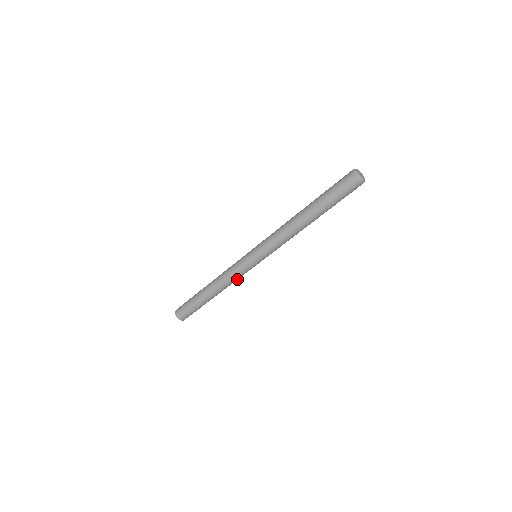
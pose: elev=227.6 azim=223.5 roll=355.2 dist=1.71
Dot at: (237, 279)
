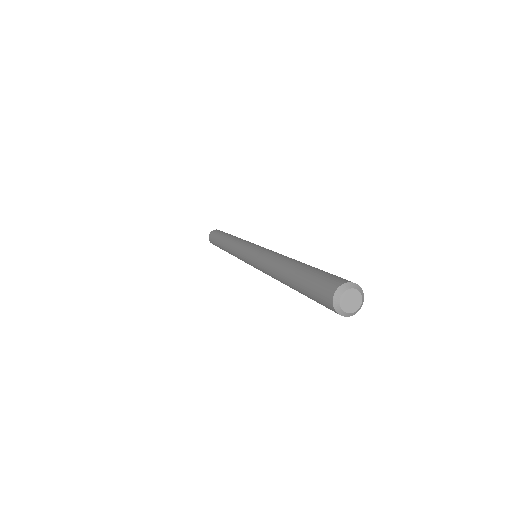
Dot at: occluded
